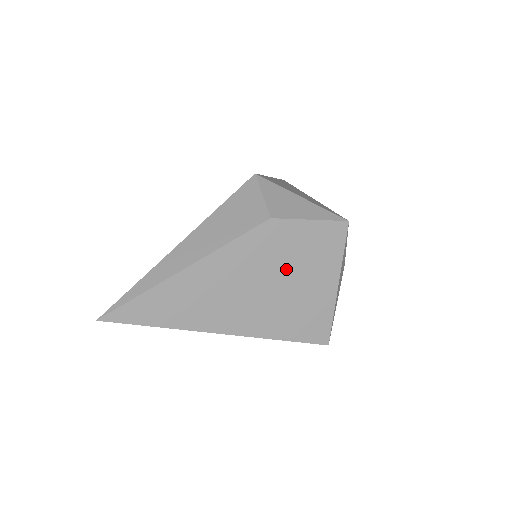
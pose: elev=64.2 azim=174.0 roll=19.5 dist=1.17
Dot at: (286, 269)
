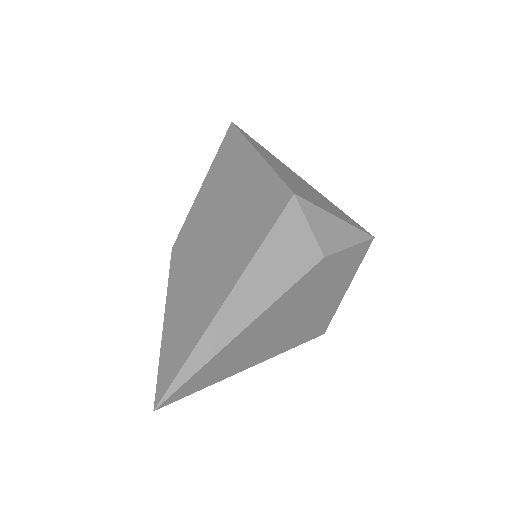
Dot at: (319, 293)
